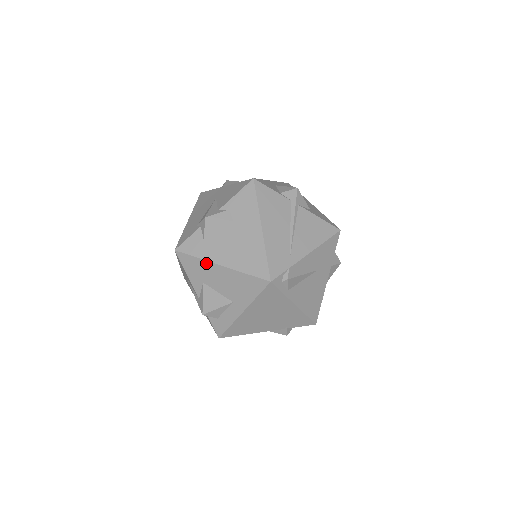
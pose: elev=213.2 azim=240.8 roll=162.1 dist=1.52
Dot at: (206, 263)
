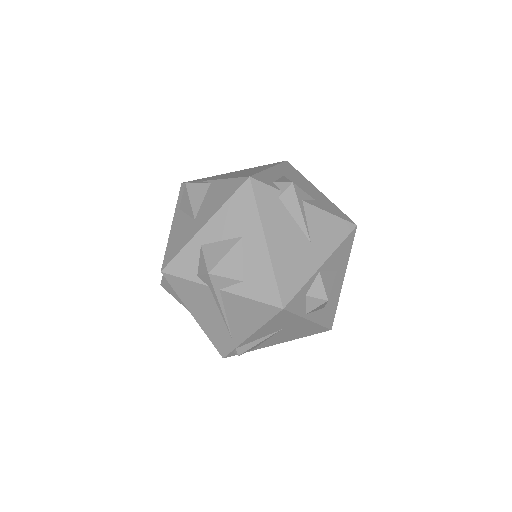
Dot at: occluded
